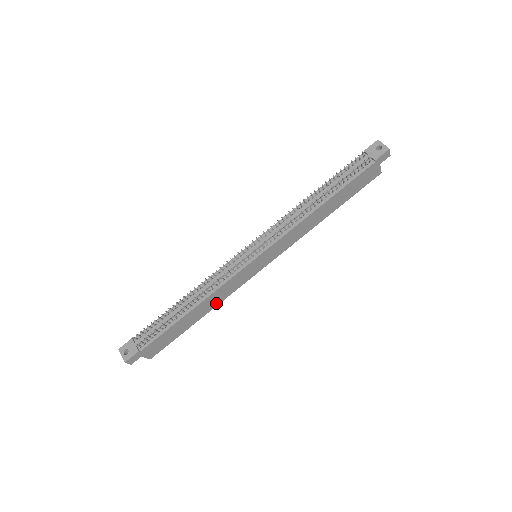
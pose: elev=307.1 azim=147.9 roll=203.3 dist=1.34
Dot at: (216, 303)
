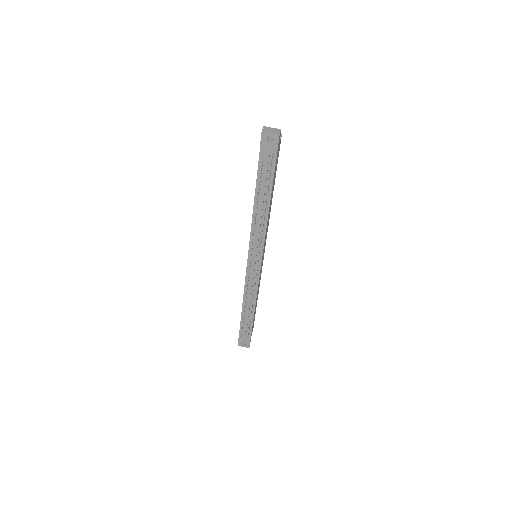
Dot at: occluded
